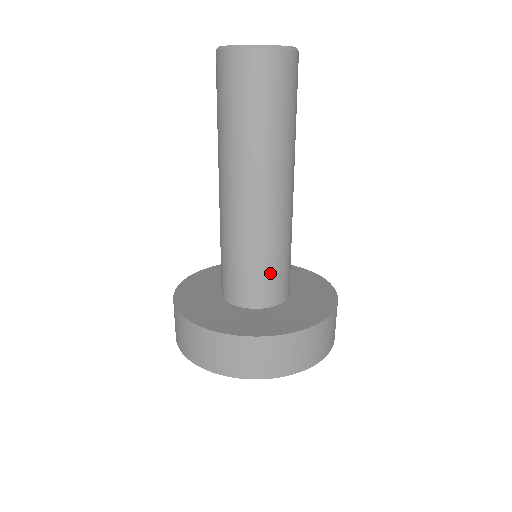
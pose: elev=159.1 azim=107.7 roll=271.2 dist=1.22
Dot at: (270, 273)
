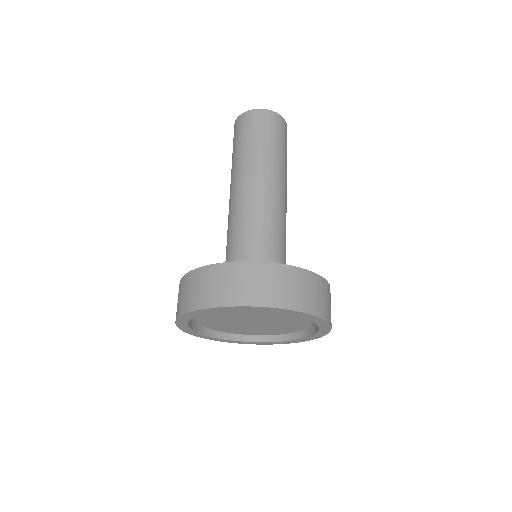
Dot at: (257, 247)
